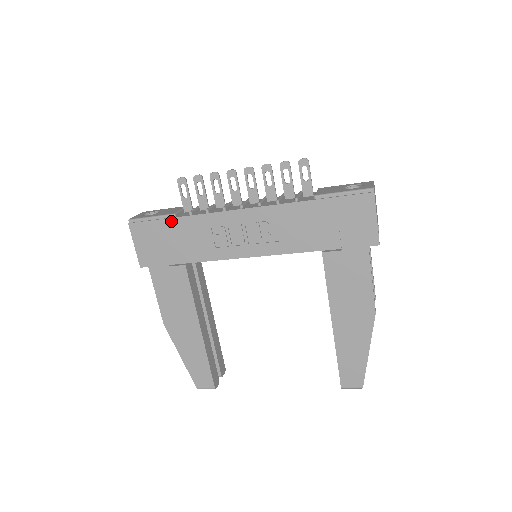
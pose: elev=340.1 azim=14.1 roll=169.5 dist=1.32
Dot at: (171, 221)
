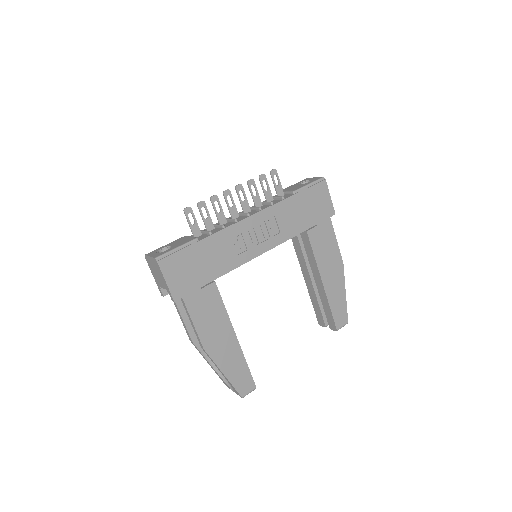
Dot at: (197, 245)
